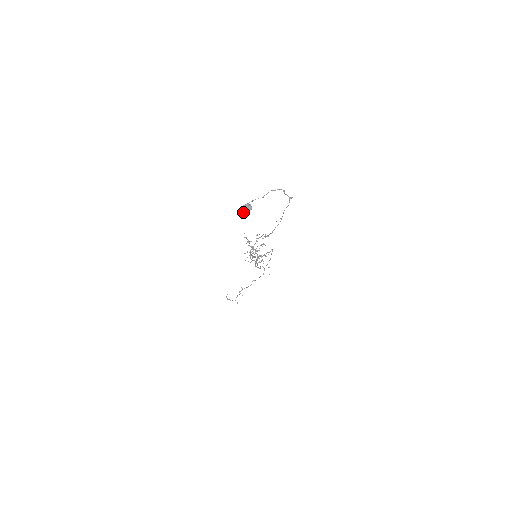
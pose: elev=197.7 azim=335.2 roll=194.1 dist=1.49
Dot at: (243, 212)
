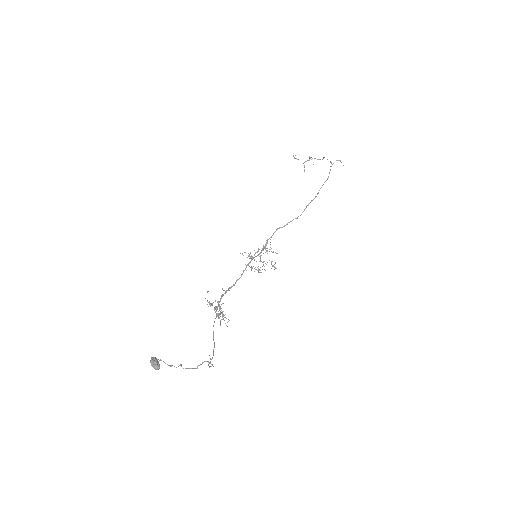
Dot at: occluded
